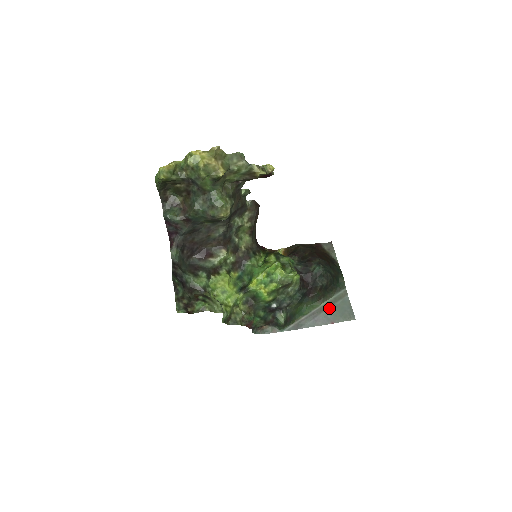
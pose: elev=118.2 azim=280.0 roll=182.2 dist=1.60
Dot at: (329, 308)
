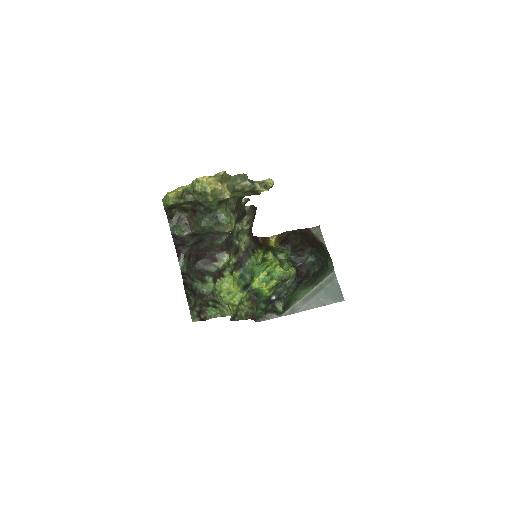
Dot at: (320, 291)
